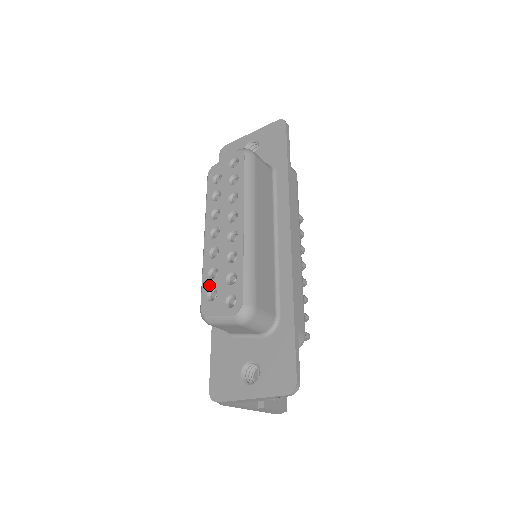
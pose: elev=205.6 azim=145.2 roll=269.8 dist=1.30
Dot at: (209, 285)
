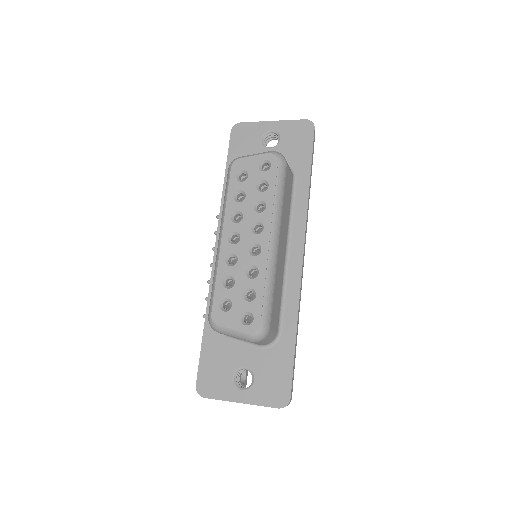
Dot at: (223, 294)
